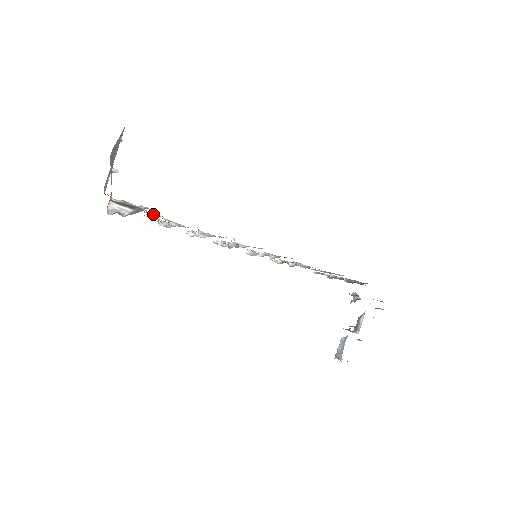
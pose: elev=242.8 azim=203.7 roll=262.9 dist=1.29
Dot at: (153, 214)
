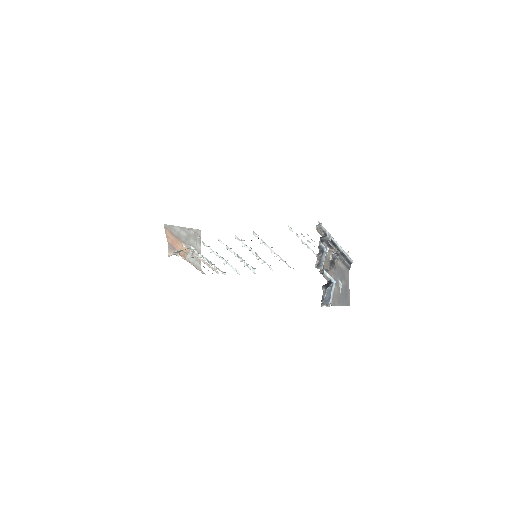
Dot at: (186, 247)
